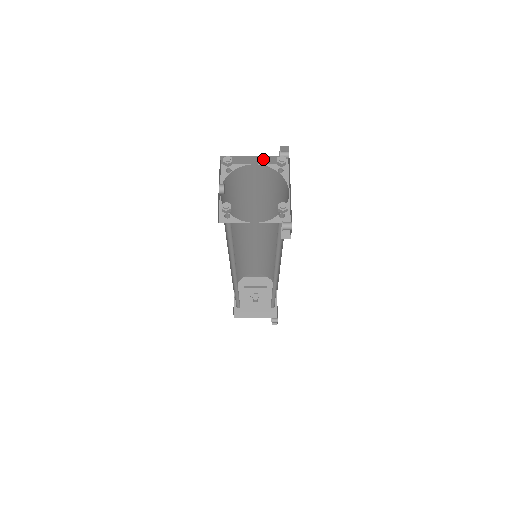
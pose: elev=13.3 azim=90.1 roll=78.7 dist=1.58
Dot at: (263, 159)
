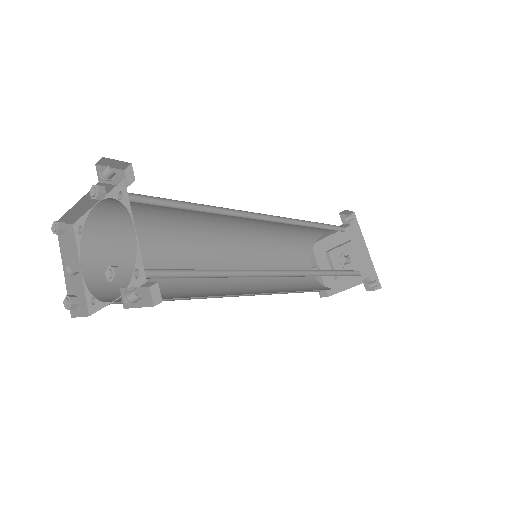
Dot at: occluded
